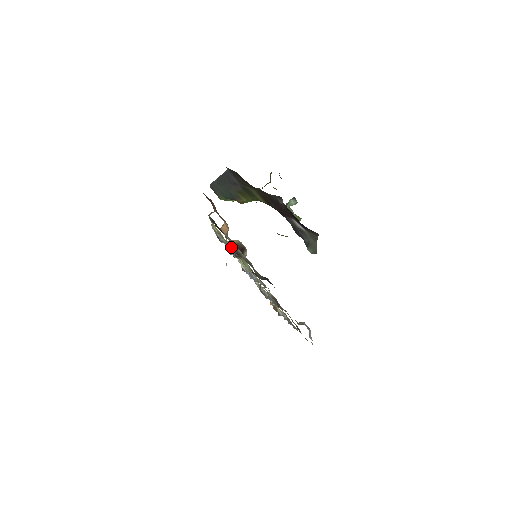
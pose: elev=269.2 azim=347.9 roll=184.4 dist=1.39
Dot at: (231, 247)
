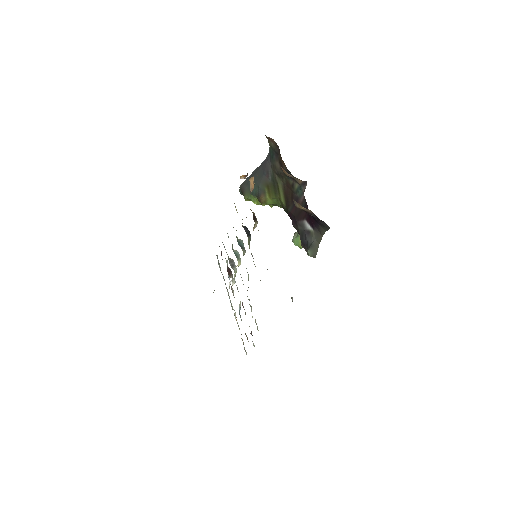
Dot at: (242, 226)
